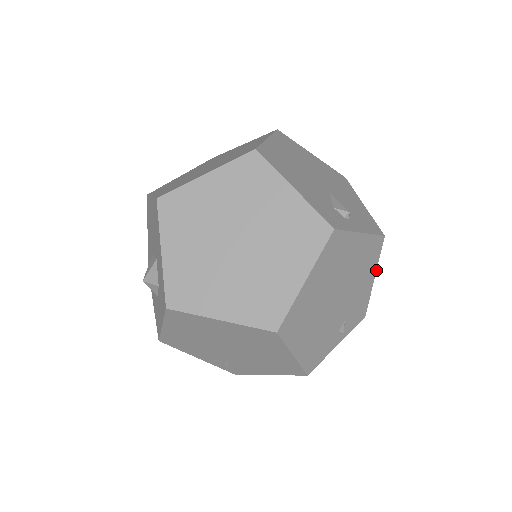
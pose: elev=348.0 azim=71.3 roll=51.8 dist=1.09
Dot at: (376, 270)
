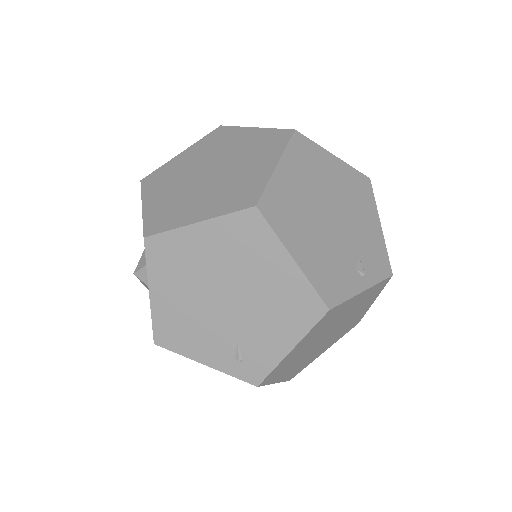
Dot at: (378, 216)
